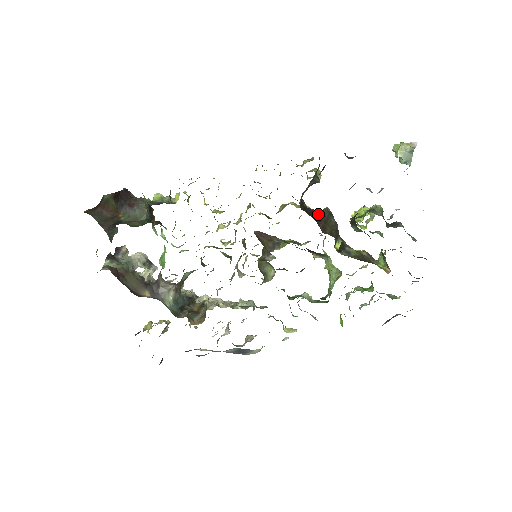
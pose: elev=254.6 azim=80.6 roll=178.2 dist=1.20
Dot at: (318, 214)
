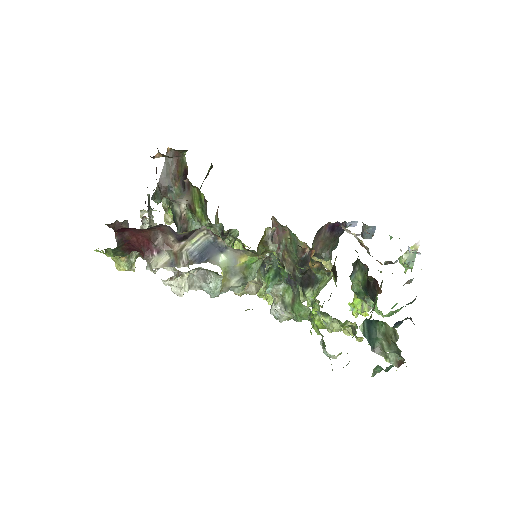
Dot at: occluded
